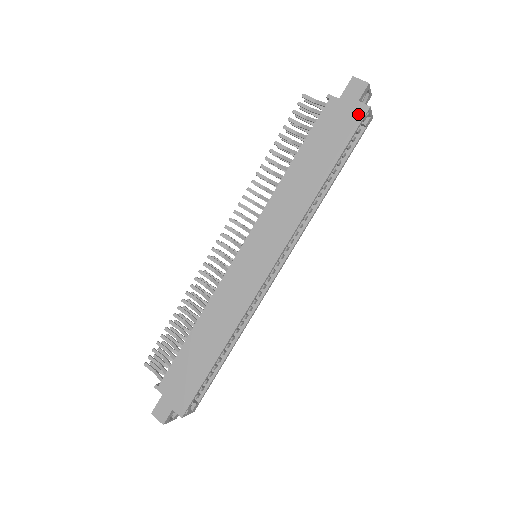
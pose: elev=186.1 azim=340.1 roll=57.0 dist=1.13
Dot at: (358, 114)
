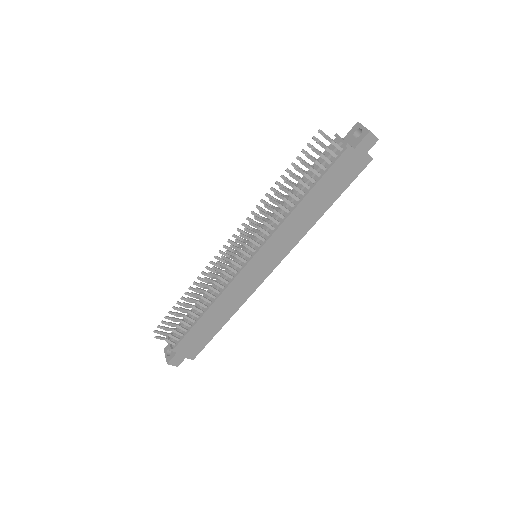
Dot at: (363, 164)
